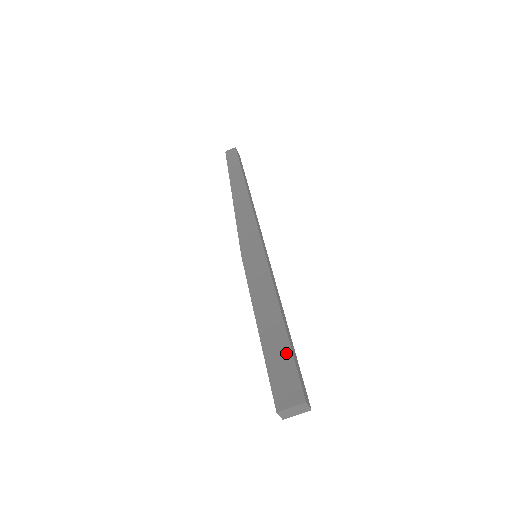
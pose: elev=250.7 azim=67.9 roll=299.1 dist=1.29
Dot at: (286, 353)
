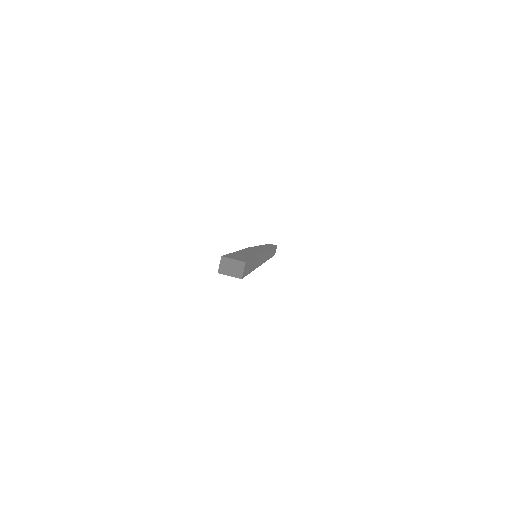
Dot at: (248, 257)
